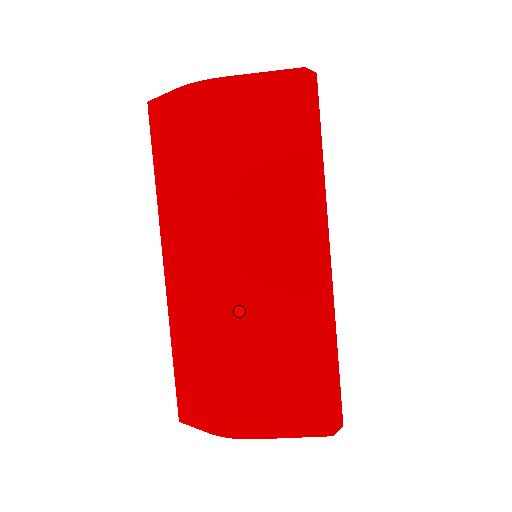
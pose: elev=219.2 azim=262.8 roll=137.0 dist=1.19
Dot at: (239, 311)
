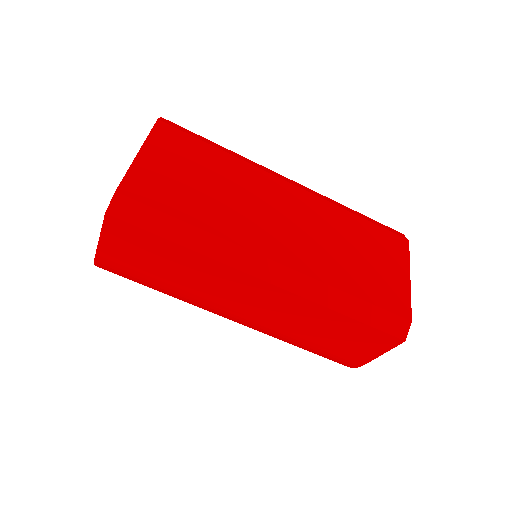
Dot at: (273, 329)
